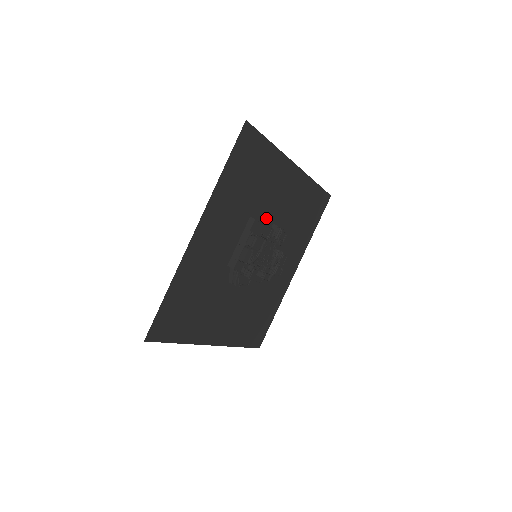
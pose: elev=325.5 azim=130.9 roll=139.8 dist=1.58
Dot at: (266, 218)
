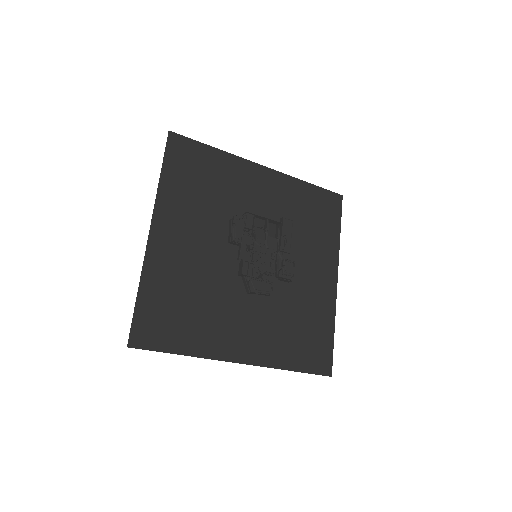
Dot at: (289, 259)
